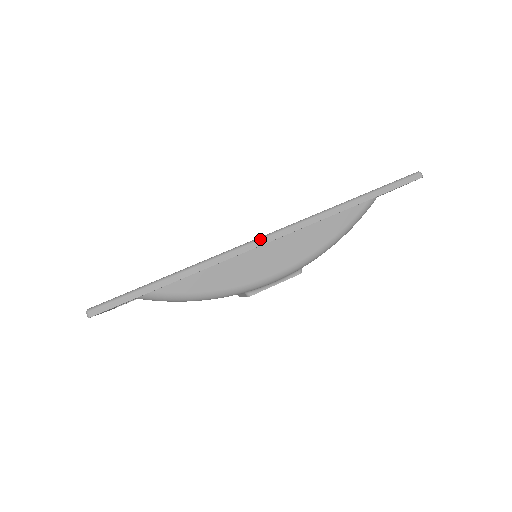
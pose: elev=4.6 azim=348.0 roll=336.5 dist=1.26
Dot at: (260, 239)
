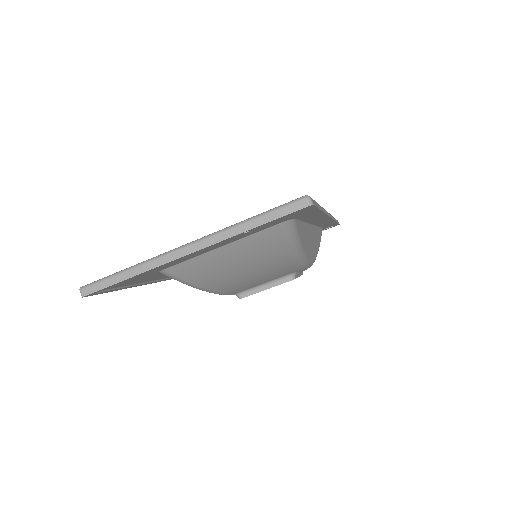
Dot at: occluded
